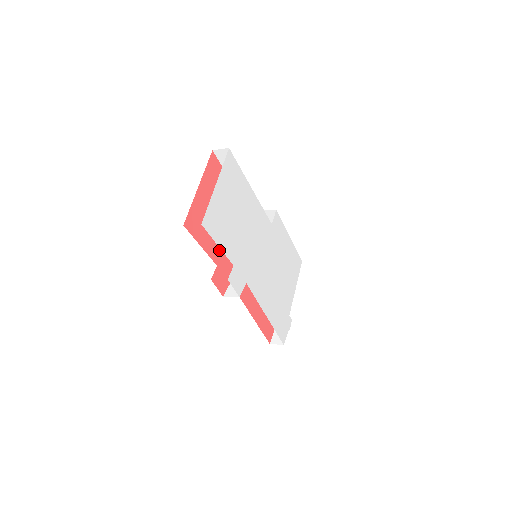
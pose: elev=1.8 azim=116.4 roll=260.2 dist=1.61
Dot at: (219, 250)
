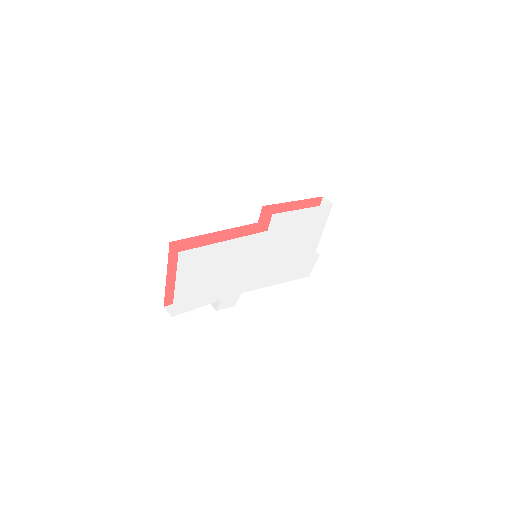
Dot at: occluded
